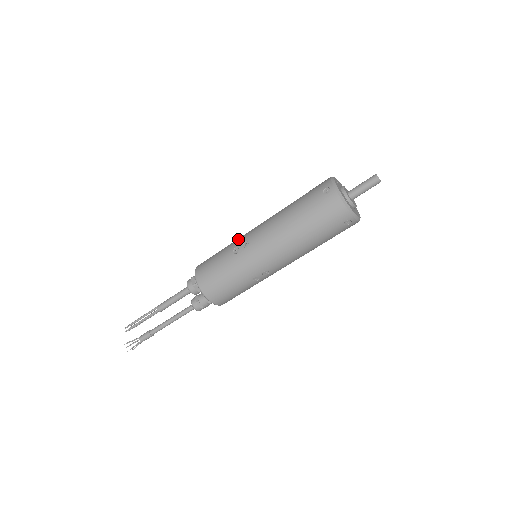
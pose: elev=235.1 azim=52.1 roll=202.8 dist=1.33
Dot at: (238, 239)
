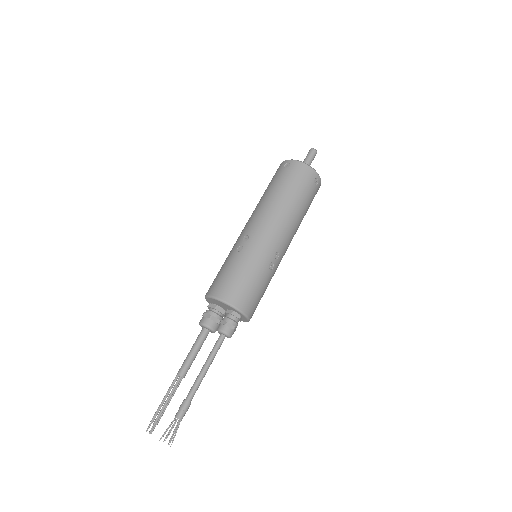
Dot at: (233, 246)
